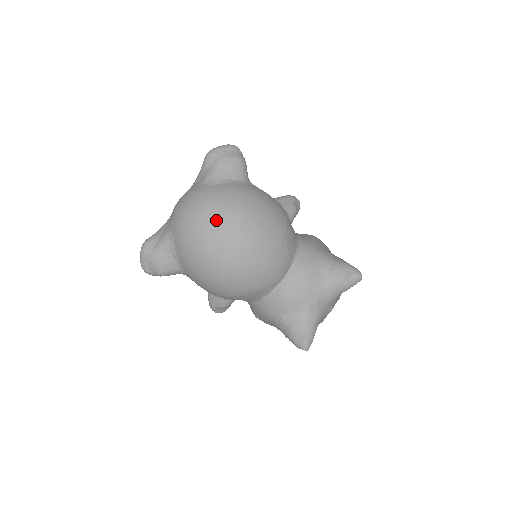
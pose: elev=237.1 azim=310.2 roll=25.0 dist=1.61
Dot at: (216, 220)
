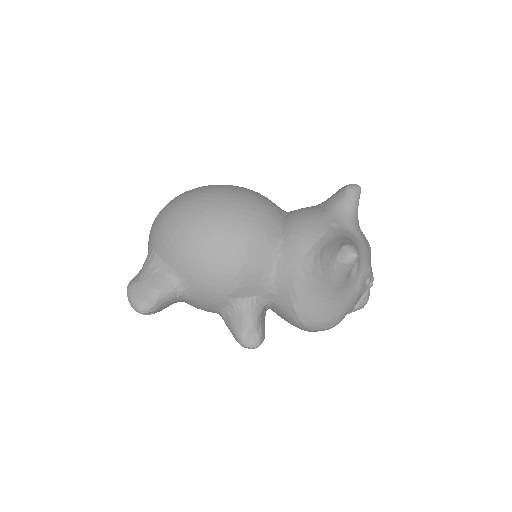
Dot at: (182, 196)
